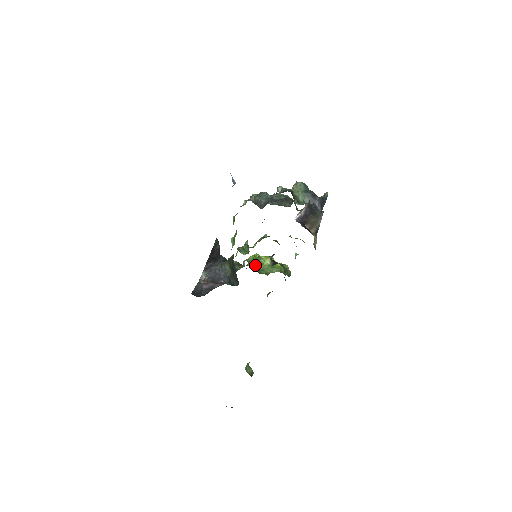
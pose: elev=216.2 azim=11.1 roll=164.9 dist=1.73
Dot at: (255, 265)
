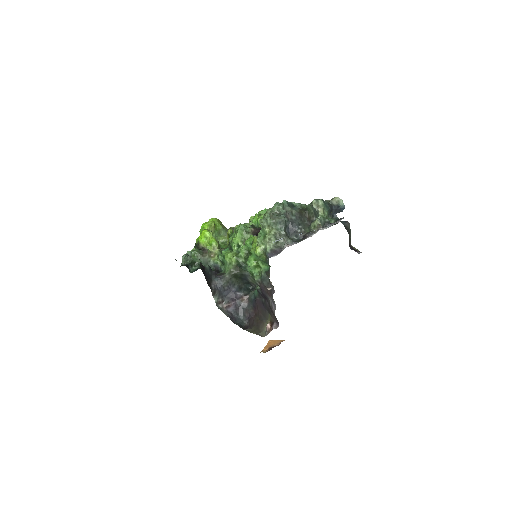
Dot at: (219, 246)
